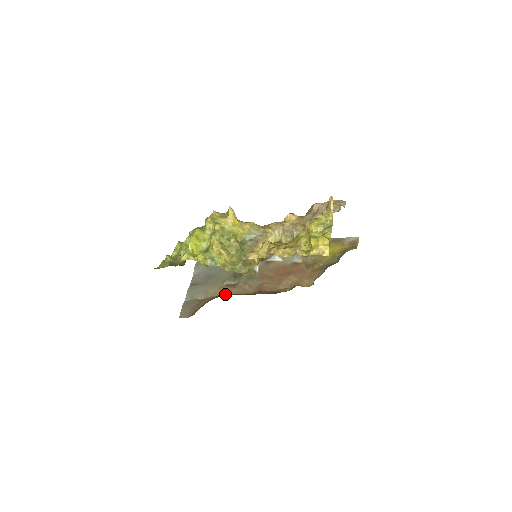
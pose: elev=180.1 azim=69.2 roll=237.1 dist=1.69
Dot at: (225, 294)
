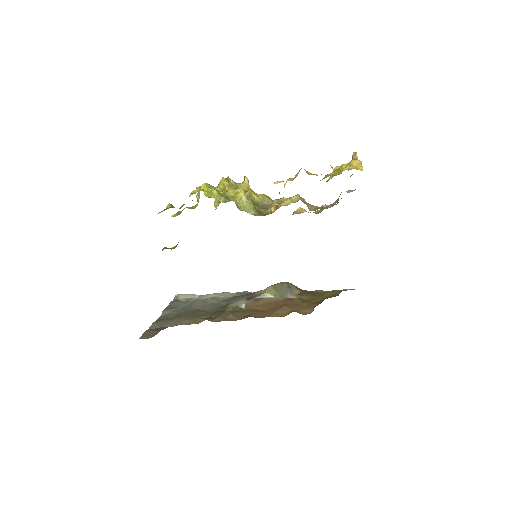
Dot at: occluded
